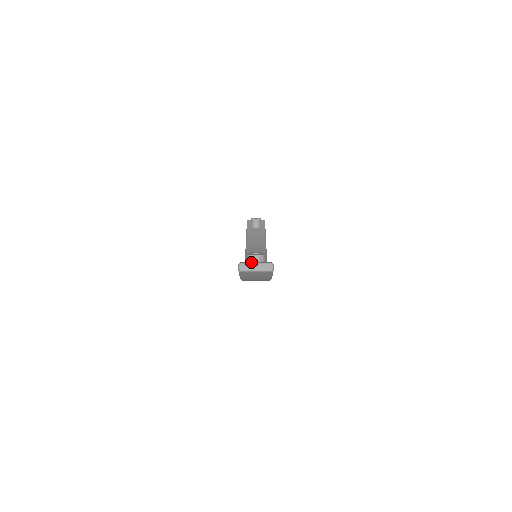
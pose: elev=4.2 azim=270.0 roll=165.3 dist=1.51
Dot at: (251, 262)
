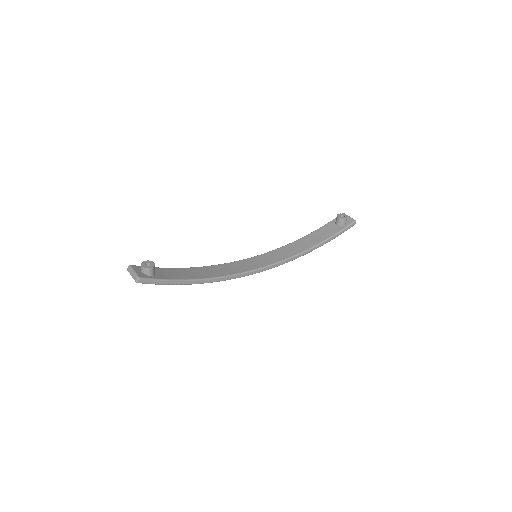
Dot at: (133, 269)
